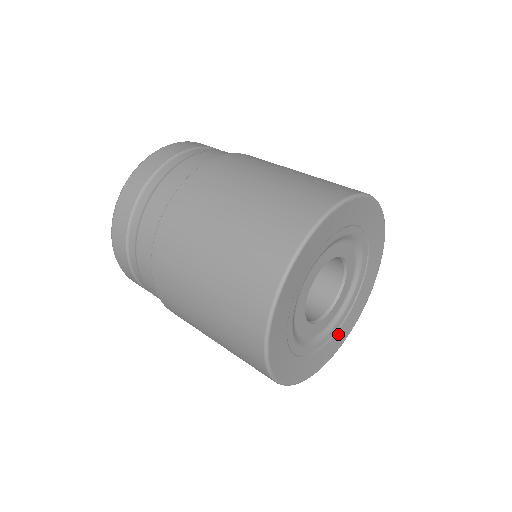
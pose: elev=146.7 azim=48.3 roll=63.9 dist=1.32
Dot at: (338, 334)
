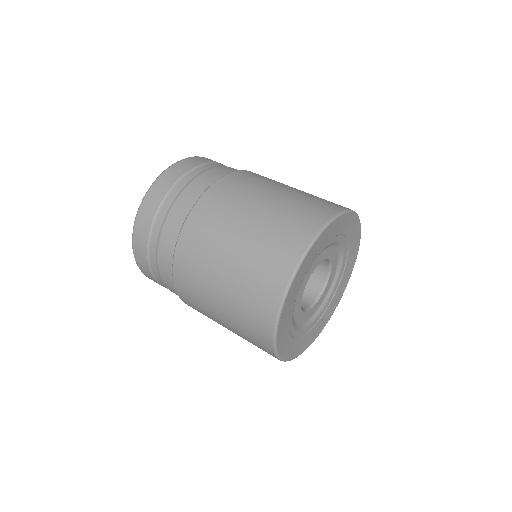
Dot at: (347, 267)
